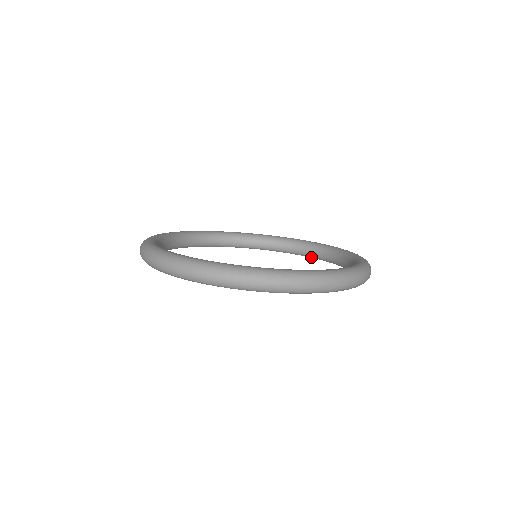
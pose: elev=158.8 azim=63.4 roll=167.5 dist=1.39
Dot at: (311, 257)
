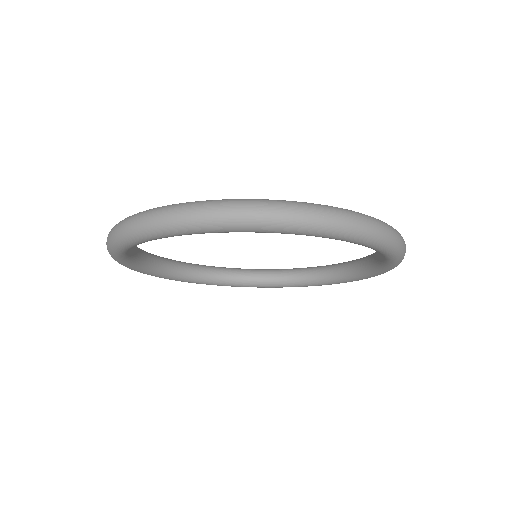
Dot at: (316, 284)
